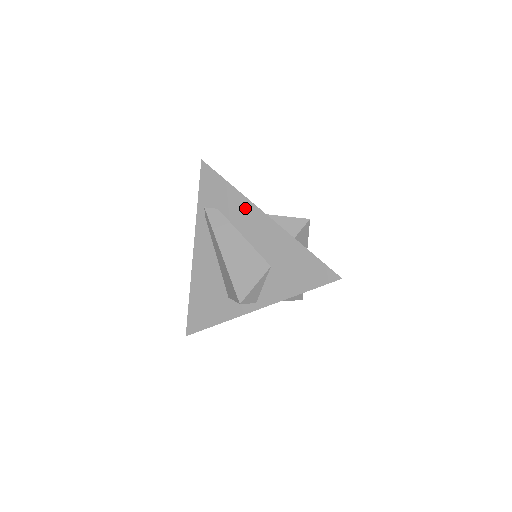
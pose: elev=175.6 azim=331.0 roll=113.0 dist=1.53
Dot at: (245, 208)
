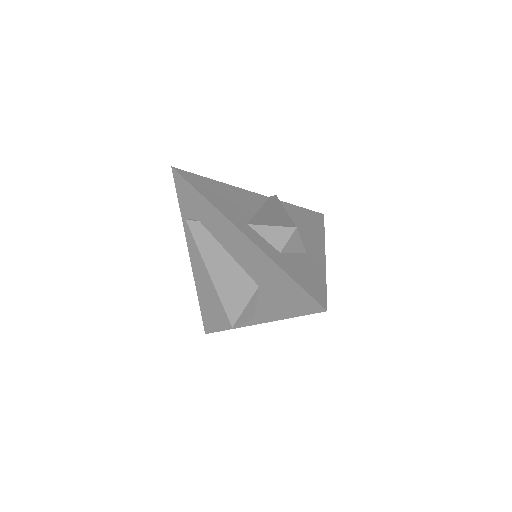
Dot at: (222, 224)
